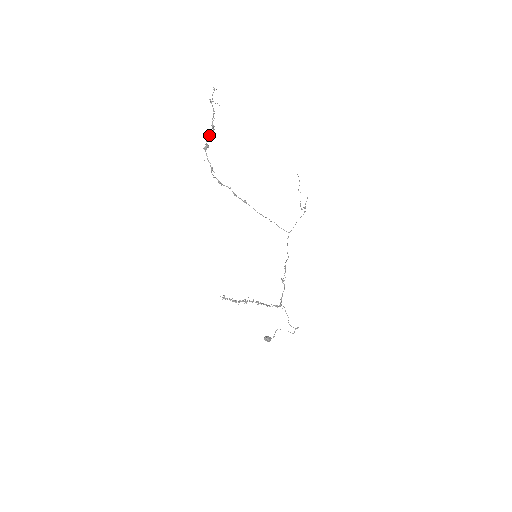
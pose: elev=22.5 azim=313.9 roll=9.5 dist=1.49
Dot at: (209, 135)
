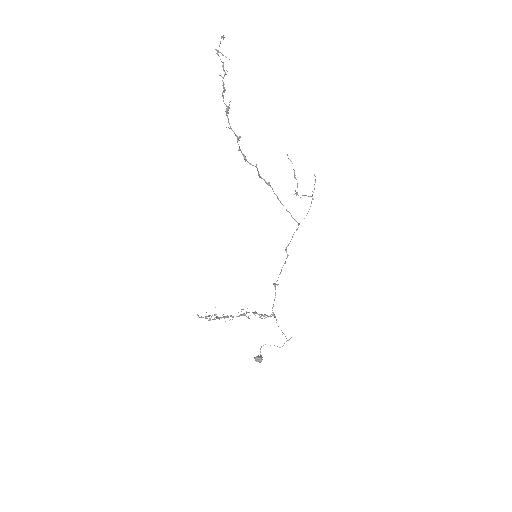
Dot at: (223, 95)
